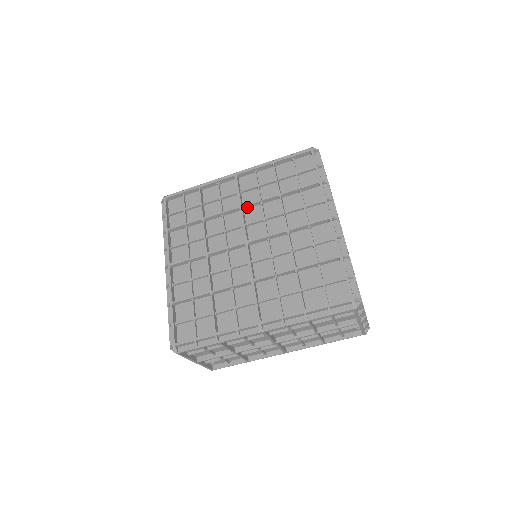
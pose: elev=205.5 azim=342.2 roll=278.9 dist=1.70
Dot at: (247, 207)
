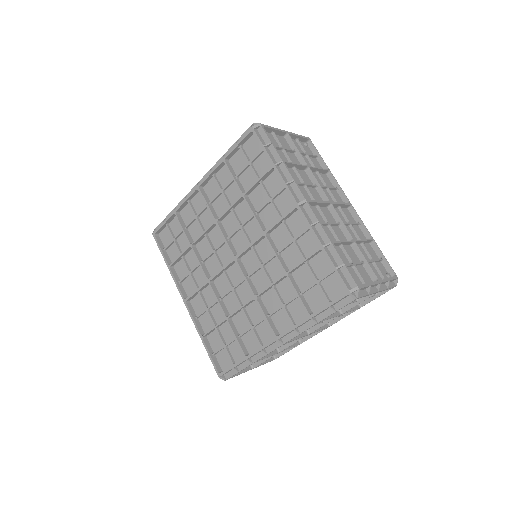
Dot at: (222, 218)
